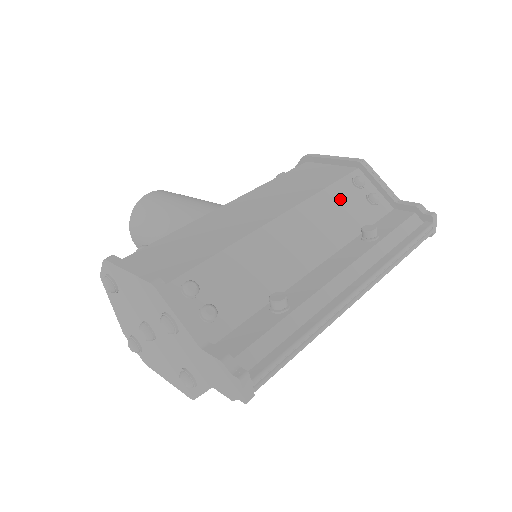
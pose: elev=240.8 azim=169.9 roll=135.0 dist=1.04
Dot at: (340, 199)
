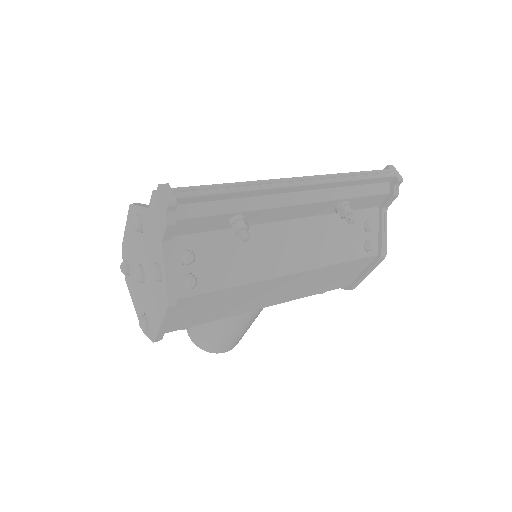
Dot at: occluded
